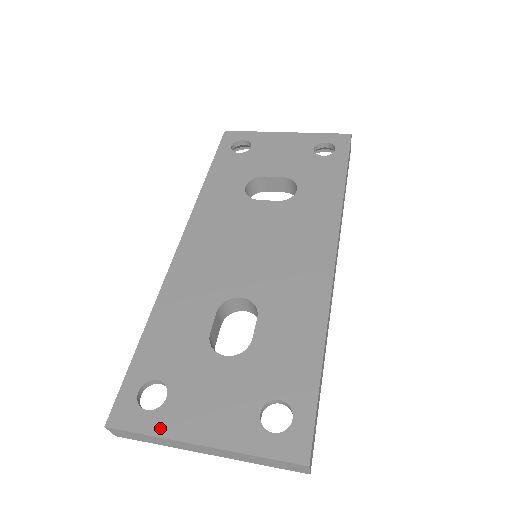
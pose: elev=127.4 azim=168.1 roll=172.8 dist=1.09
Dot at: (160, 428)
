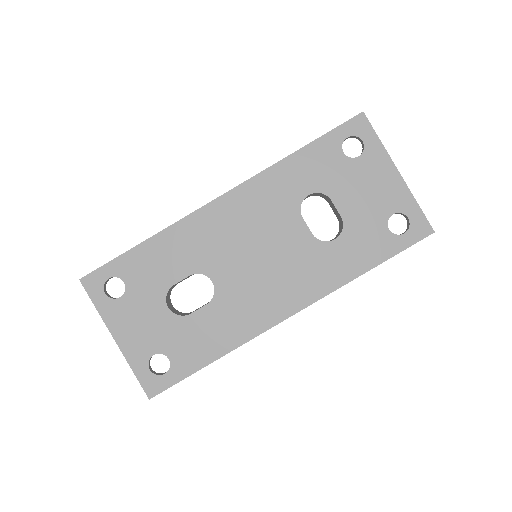
Dot at: (103, 310)
